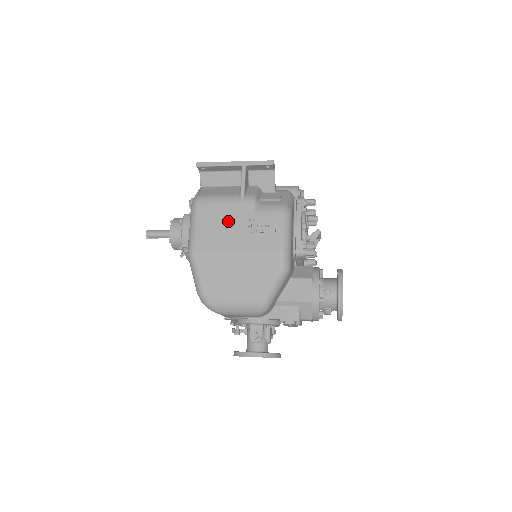
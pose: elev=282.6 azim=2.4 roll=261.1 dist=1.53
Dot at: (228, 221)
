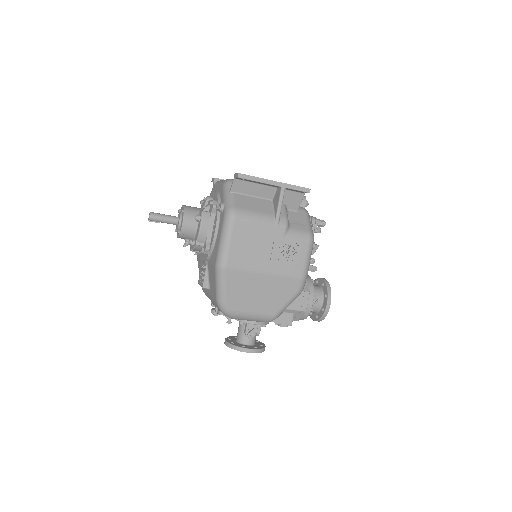
Dot at: (262, 242)
